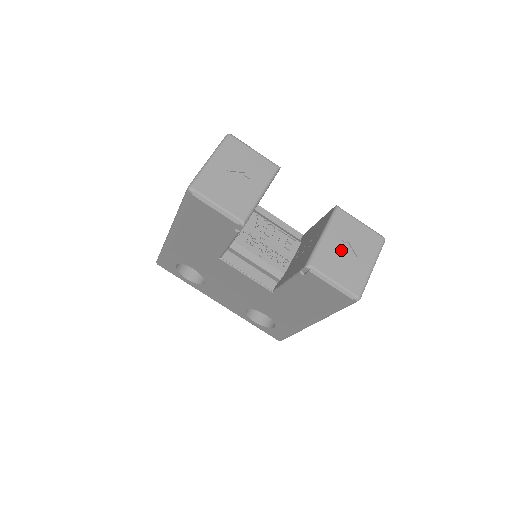
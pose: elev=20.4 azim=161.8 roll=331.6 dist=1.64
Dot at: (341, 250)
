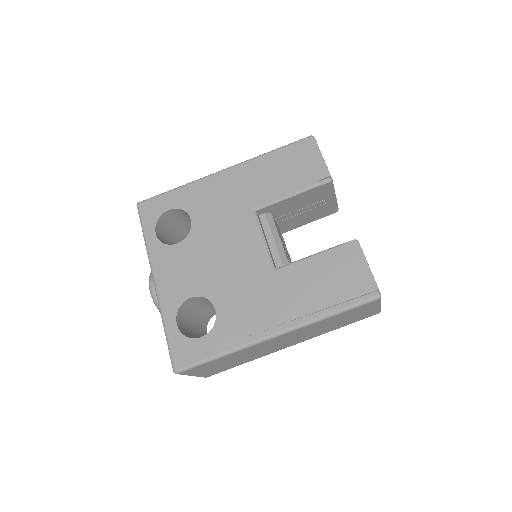
Dot at: occluded
